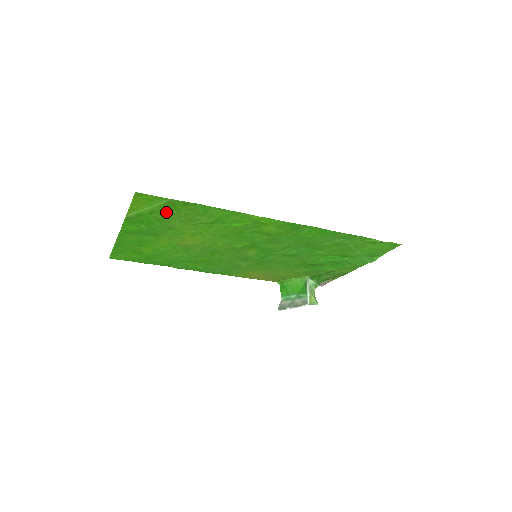
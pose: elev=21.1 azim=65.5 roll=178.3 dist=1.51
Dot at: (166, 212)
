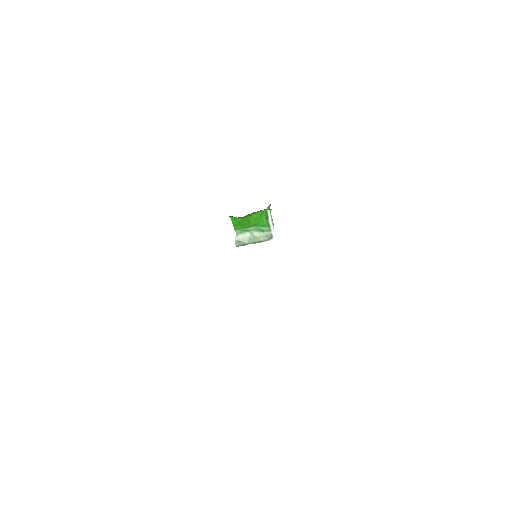
Dot at: occluded
